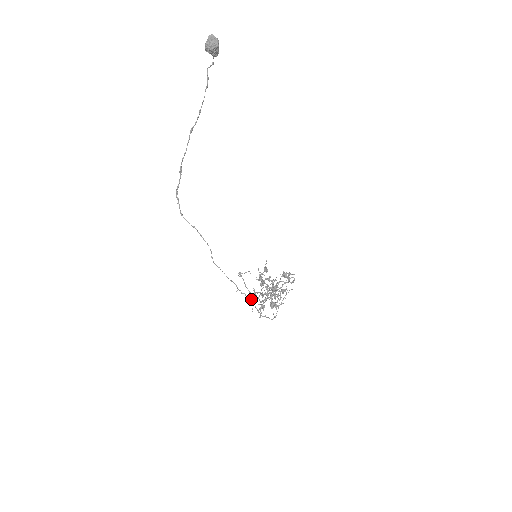
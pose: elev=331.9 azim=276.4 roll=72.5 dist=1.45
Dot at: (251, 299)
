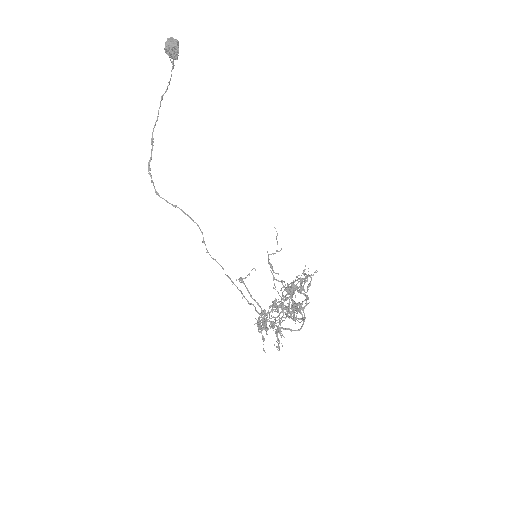
Dot at: (261, 320)
